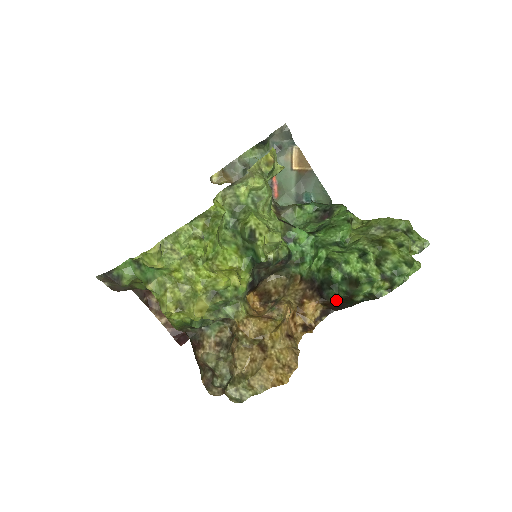
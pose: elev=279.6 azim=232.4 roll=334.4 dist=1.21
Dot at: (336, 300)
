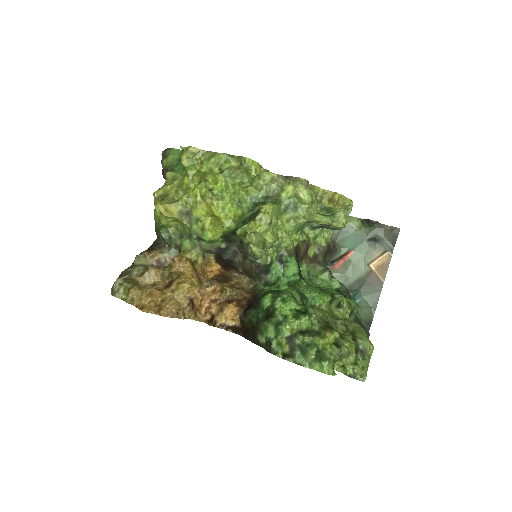
Dot at: (249, 324)
